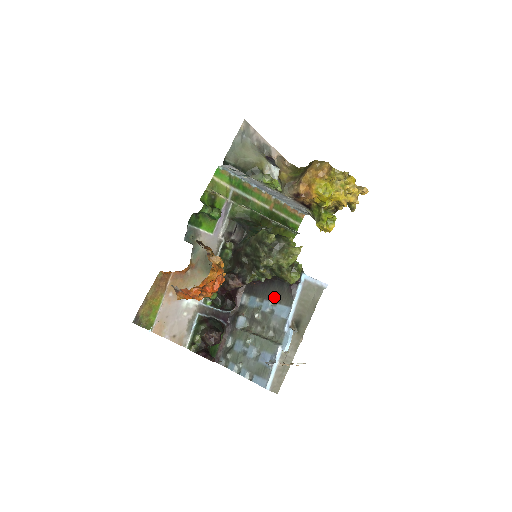
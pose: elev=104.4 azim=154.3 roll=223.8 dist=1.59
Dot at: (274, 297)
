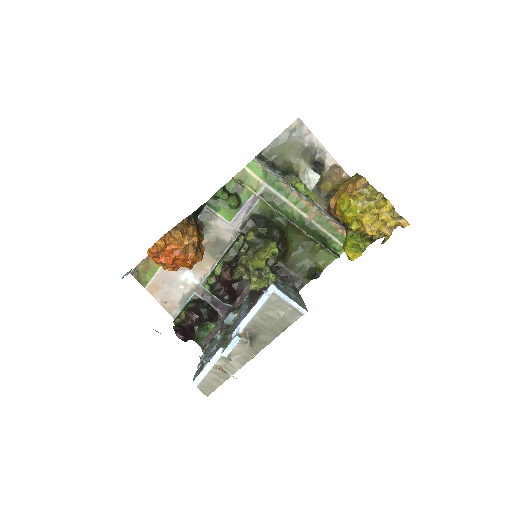
Dot at: (250, 302)
